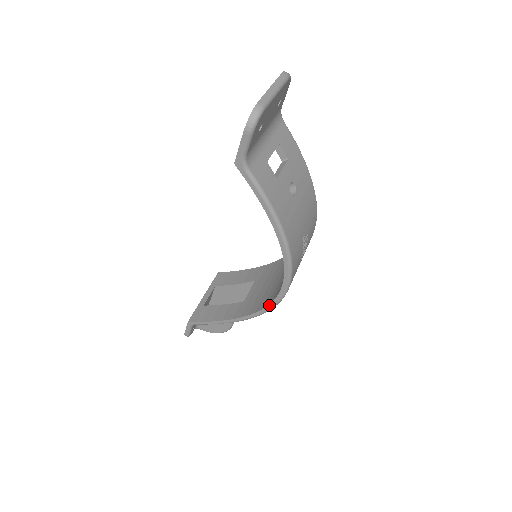
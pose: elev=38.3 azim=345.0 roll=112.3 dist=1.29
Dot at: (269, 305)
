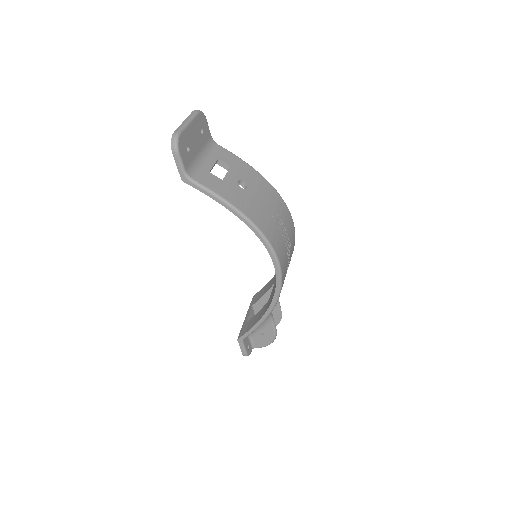
Dot at: (276, 285)
